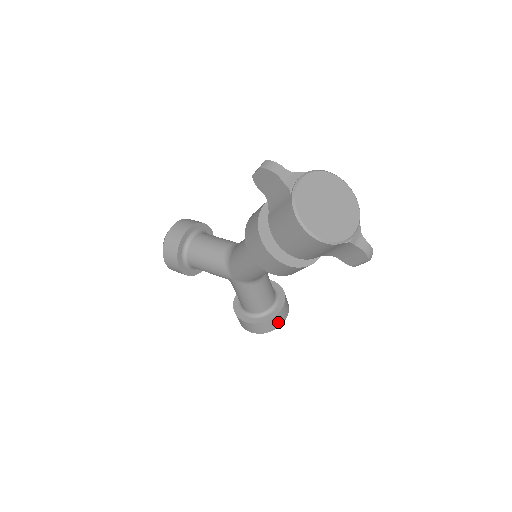
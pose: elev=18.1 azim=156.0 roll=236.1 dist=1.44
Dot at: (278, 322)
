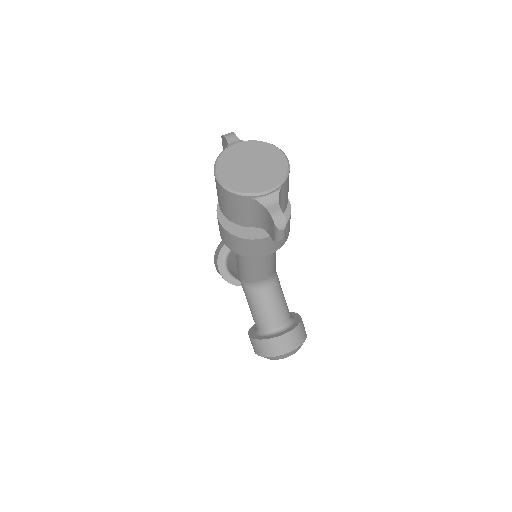
Dot at: (278, 348)
